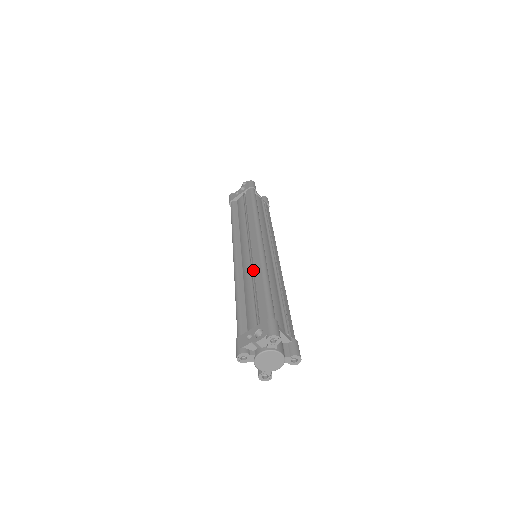
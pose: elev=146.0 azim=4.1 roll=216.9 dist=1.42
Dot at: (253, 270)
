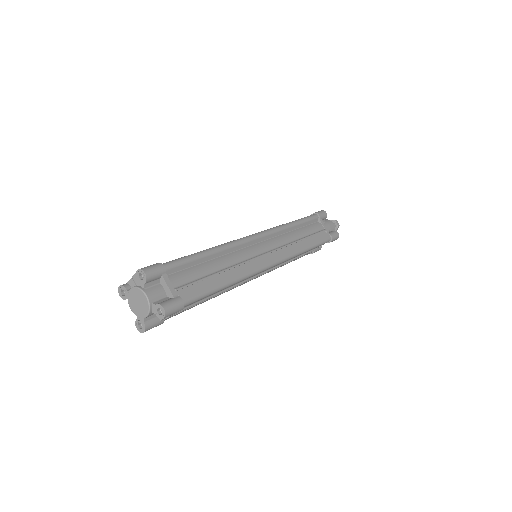
Dot at: occluded
